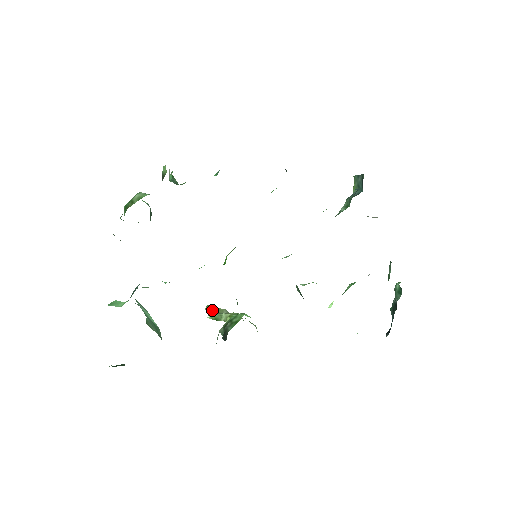
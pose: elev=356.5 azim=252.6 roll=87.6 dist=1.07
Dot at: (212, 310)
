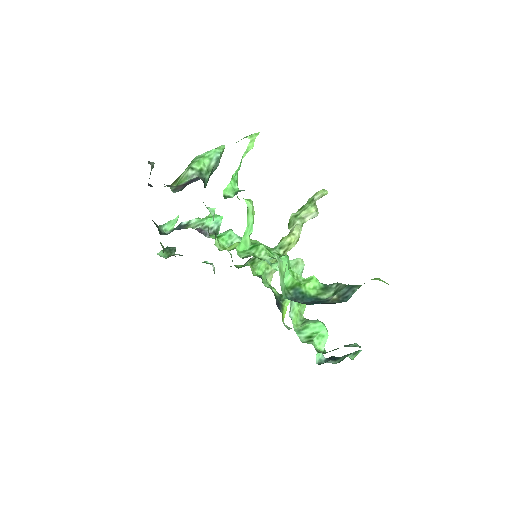
Dot at: (306, 206)
